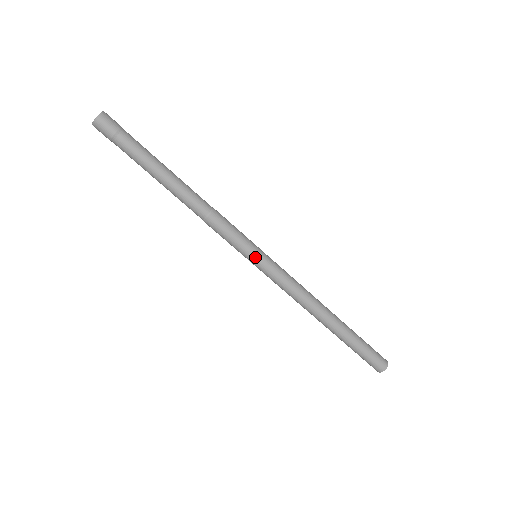
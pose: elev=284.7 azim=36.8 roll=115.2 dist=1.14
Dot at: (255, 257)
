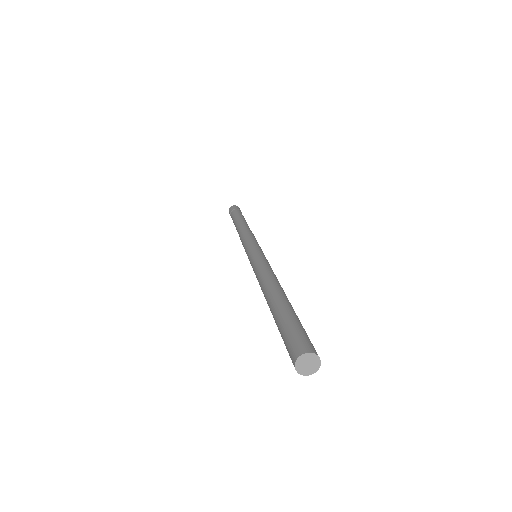
Dot at: (252, 249)
